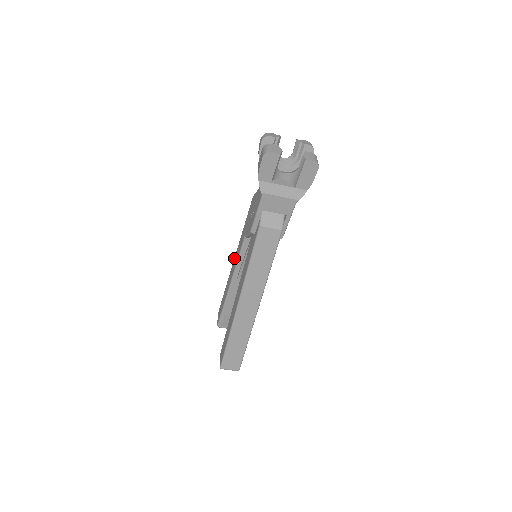
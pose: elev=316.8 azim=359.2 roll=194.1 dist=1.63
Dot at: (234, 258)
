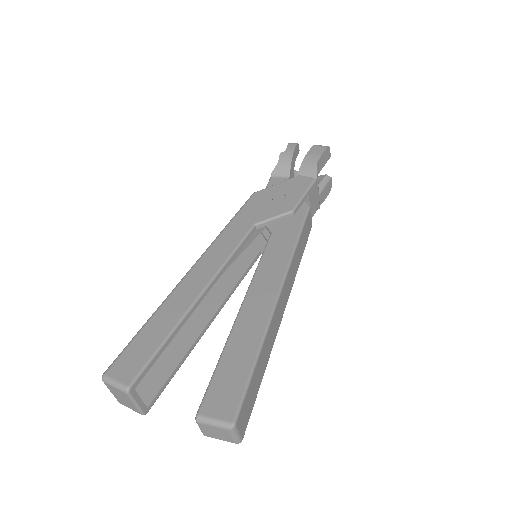
Dot at: (199, 261)
